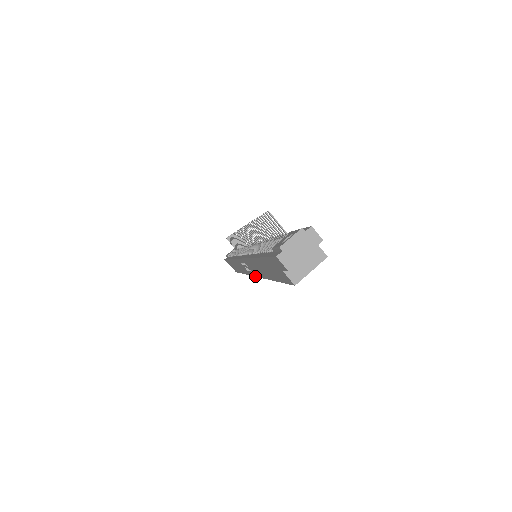
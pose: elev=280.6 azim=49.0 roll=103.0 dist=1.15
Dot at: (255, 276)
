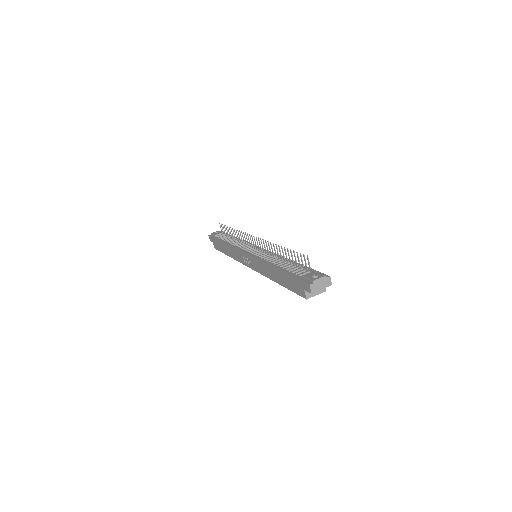
Dot at: (252, 269)
